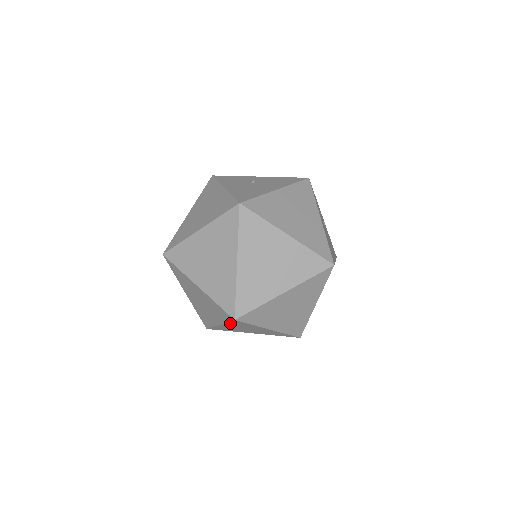
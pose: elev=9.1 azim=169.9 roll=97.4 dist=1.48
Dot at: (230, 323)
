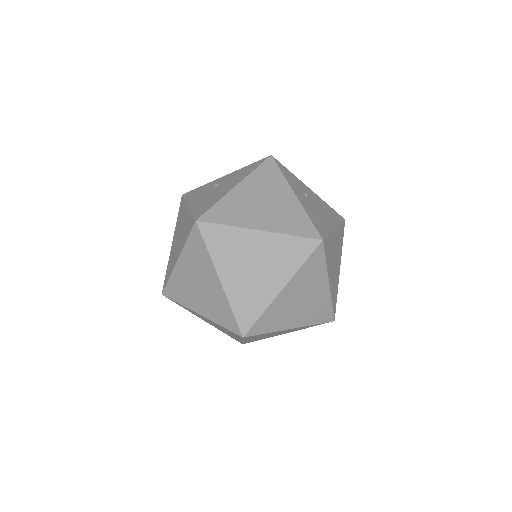
Dot at: (247, 338)
